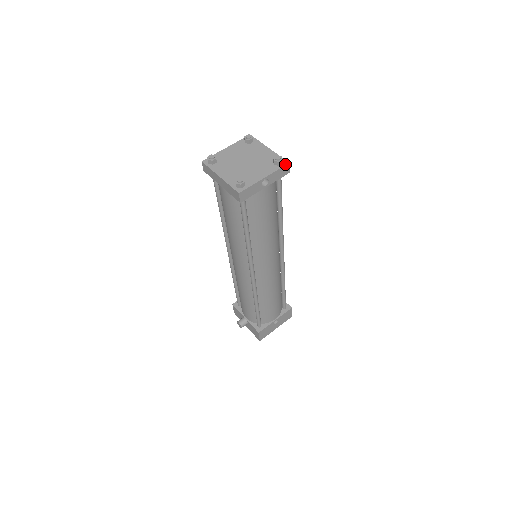
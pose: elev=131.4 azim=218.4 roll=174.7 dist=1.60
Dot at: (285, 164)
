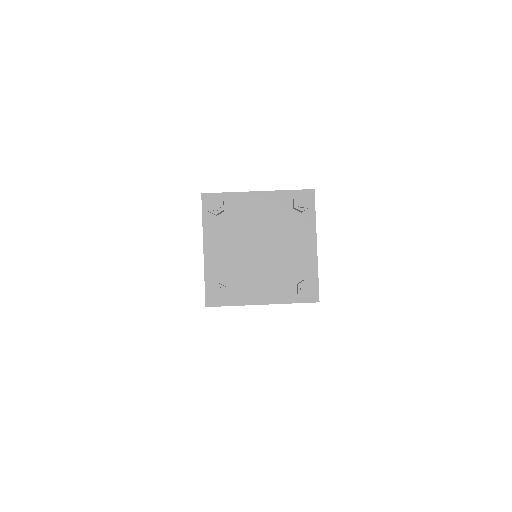
Dot at: (312, 197)
